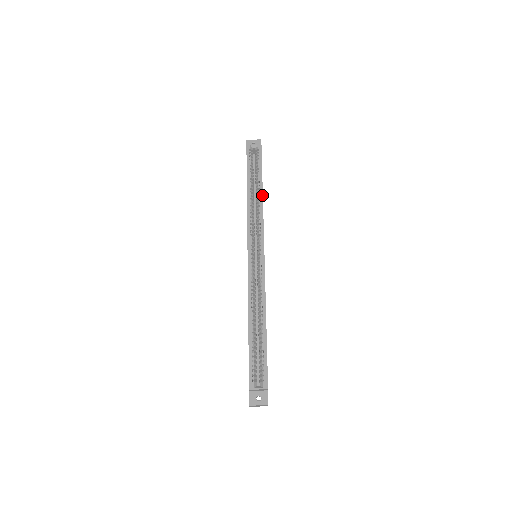
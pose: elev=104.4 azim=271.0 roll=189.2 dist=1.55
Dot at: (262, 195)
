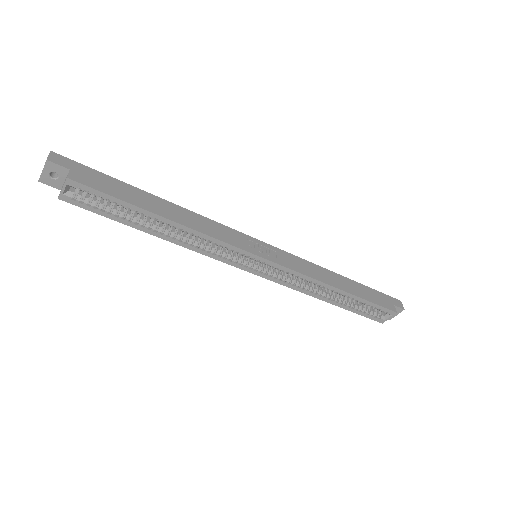
Dot at: (175, 224)
